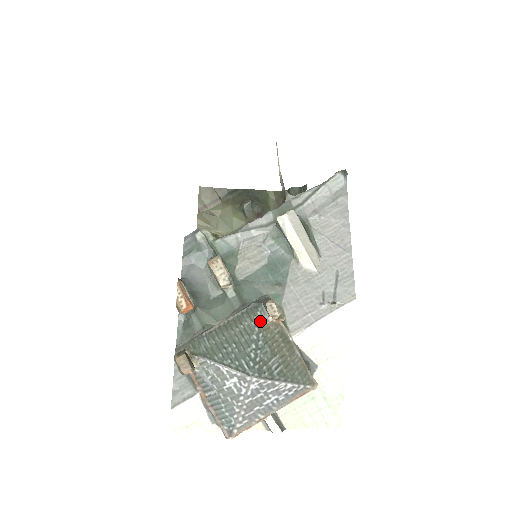
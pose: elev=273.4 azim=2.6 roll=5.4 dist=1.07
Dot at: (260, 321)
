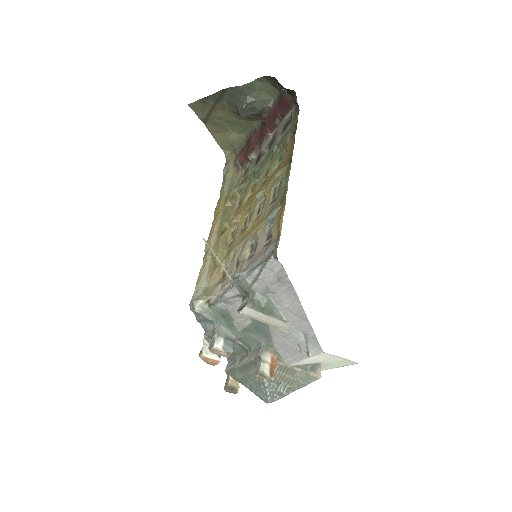
Dot at: occluded
